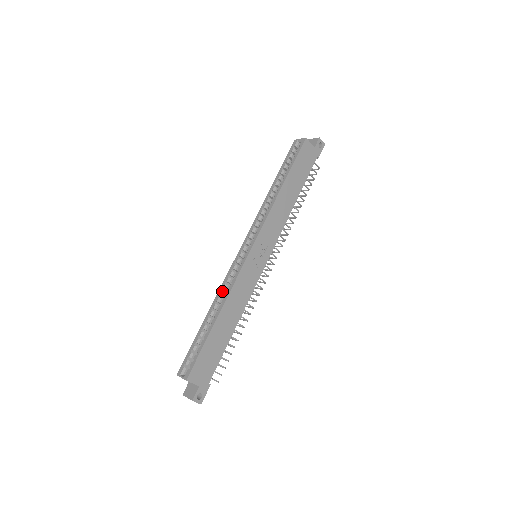
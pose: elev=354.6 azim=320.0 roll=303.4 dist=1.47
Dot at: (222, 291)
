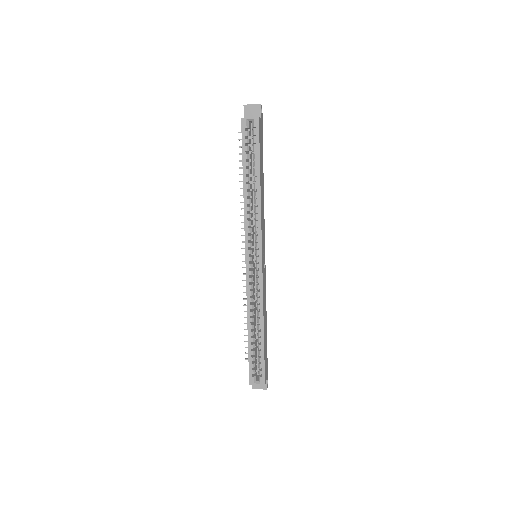
Dot at: (252, 305)
